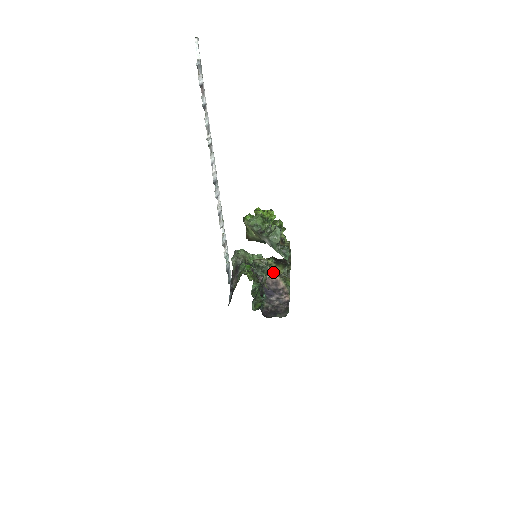
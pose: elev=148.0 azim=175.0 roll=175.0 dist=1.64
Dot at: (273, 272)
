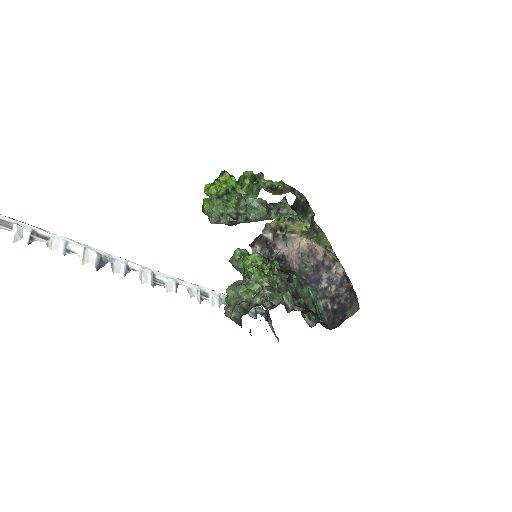
Dot at: (296, 236)
